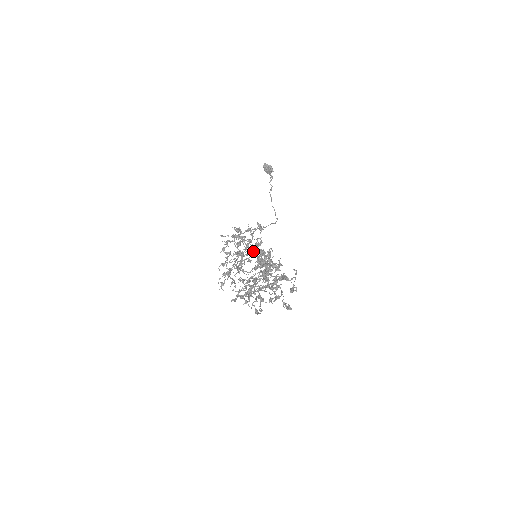
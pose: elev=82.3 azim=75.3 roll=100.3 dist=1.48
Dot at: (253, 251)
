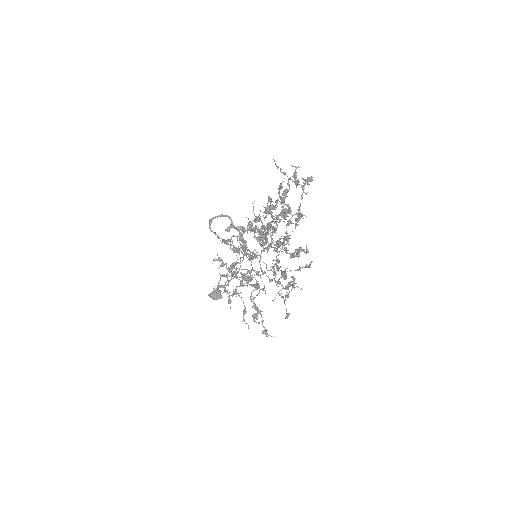
Dot at: (249, 256)
